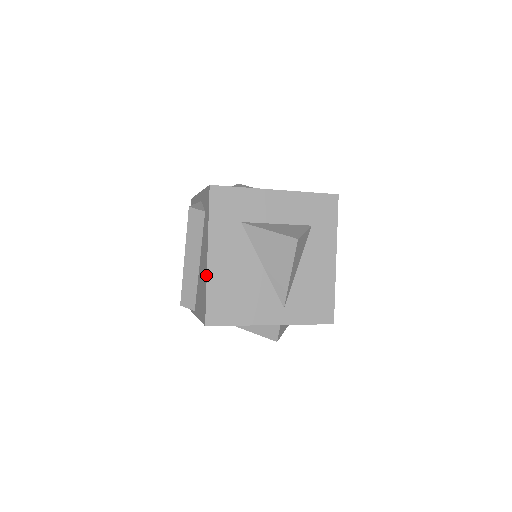
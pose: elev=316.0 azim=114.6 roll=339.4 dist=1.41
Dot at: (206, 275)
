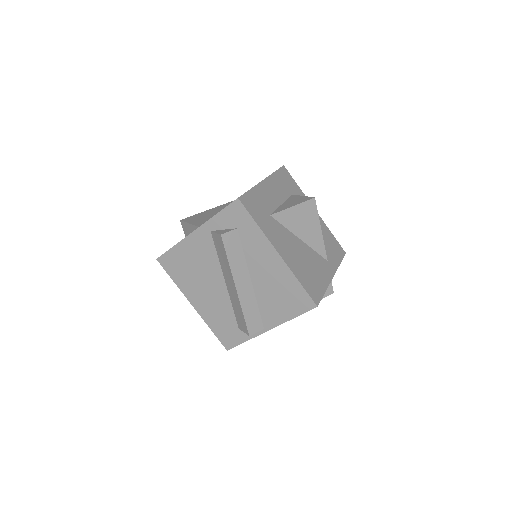
Dot at: (288, 269)
